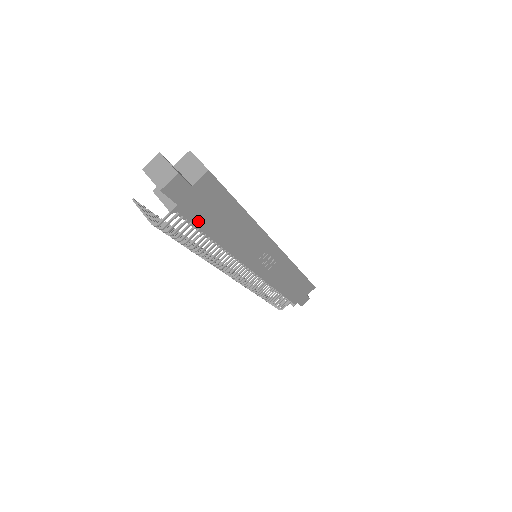
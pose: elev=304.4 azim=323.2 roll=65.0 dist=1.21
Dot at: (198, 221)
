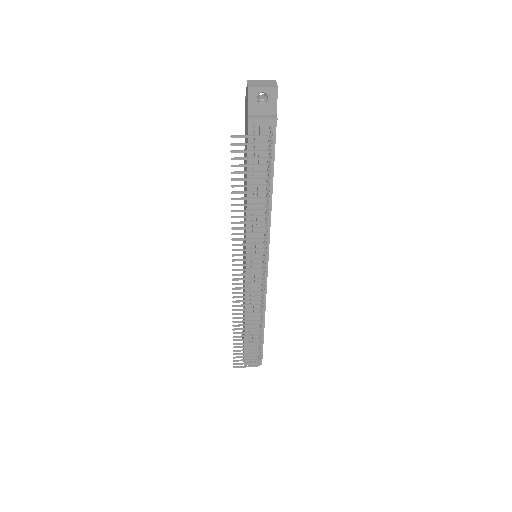
Dot at: (274, 148)
